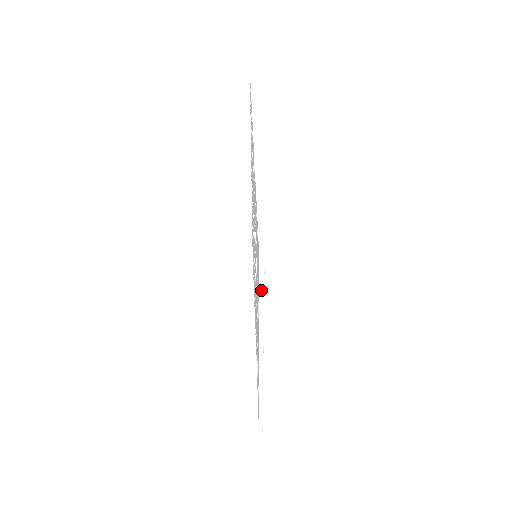
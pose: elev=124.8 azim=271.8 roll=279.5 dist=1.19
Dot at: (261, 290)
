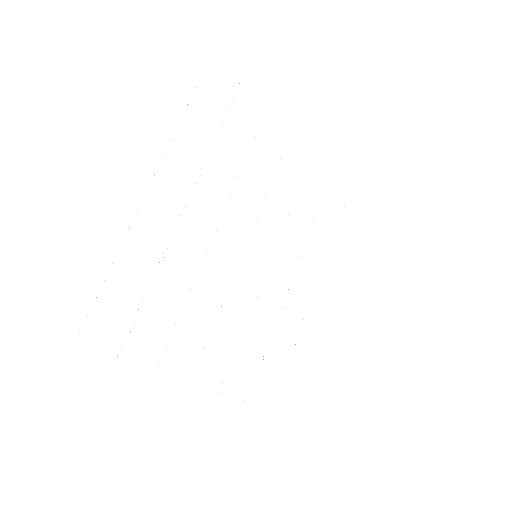
Dot at: (196, 81)
